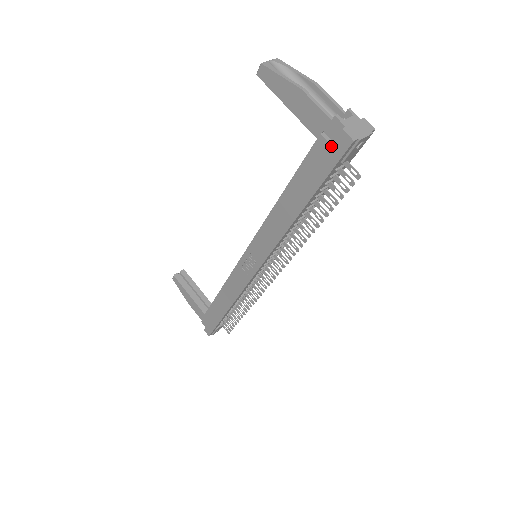
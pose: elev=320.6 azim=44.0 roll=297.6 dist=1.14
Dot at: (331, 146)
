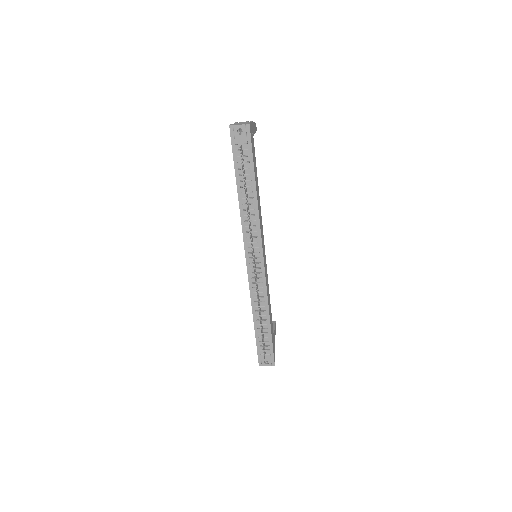
Dot at: occluded
